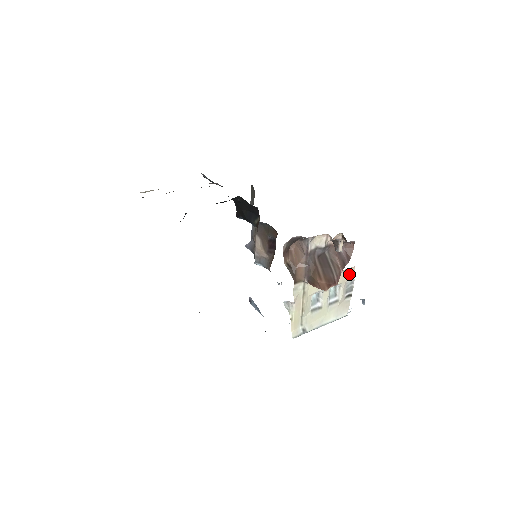
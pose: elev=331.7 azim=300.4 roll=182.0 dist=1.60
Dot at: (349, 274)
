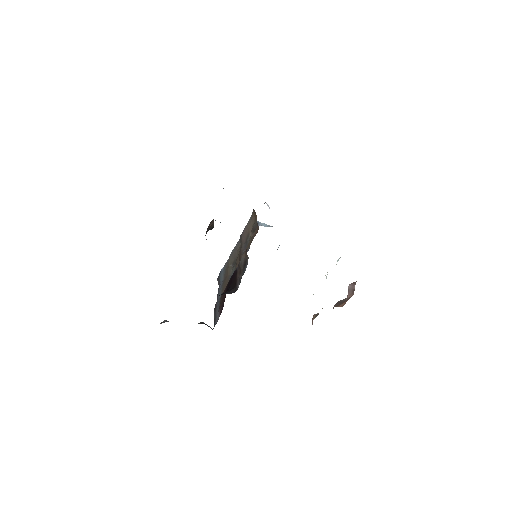
Dot at: occluded
